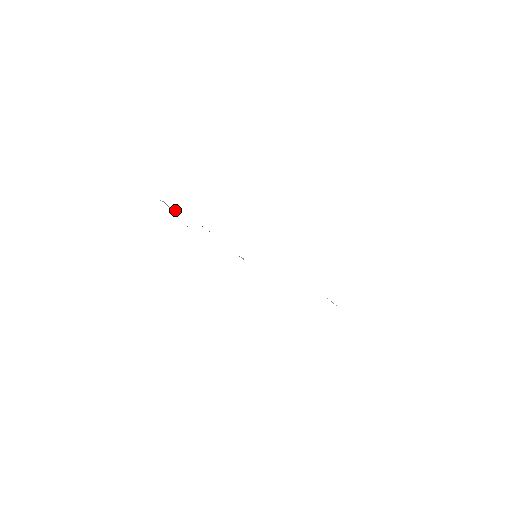
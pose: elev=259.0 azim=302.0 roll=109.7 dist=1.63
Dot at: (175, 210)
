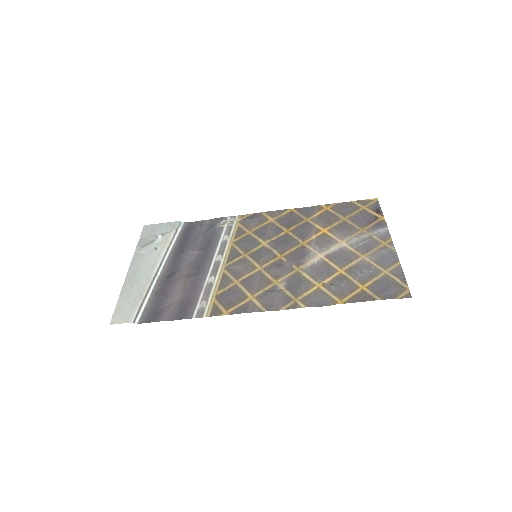
Dot at: (159, 239)
